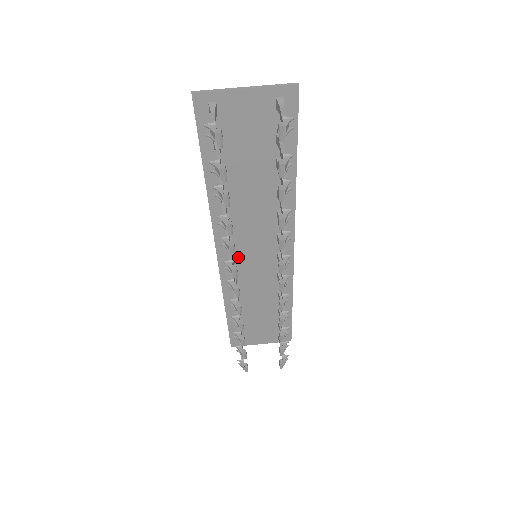
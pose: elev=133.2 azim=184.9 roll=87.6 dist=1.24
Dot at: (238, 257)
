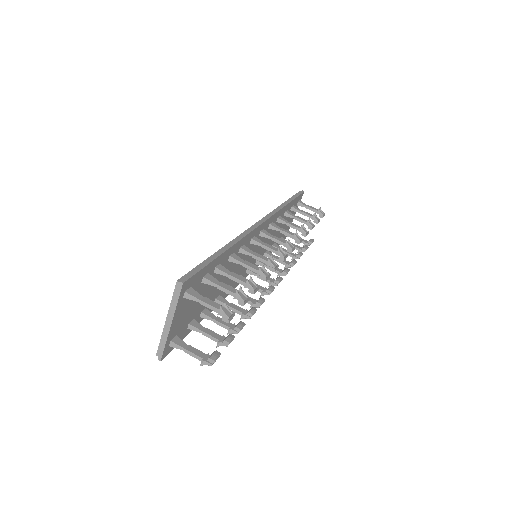
Dot at: occluded
